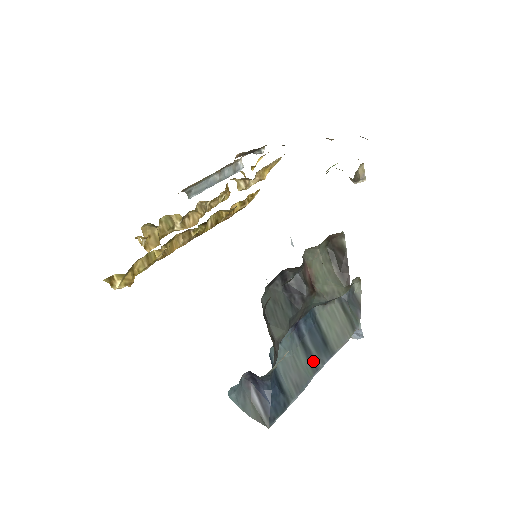
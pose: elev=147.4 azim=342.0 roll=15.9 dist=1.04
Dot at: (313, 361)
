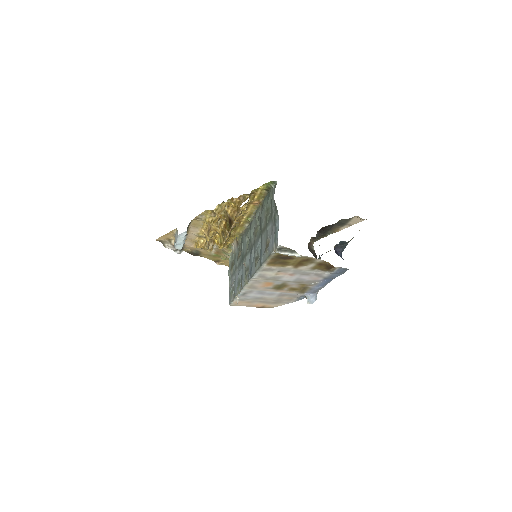
Dot at: occluded
